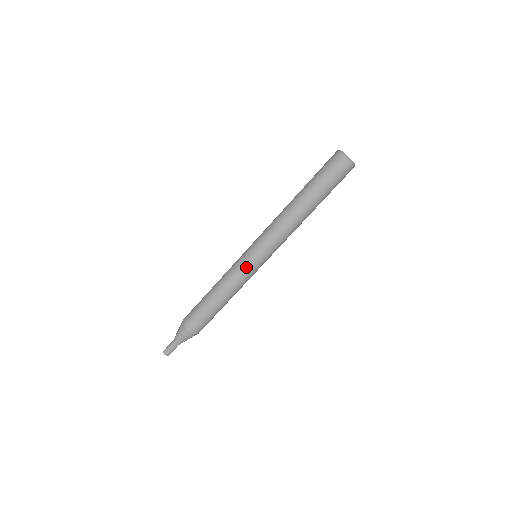
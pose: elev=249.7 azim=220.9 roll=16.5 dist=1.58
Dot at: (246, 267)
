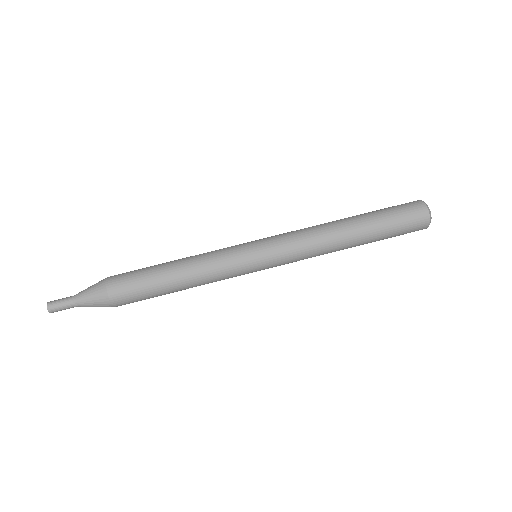
Dot at: (240, 259)
